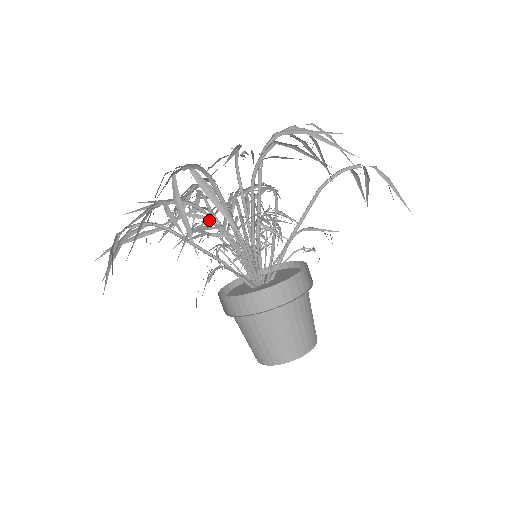
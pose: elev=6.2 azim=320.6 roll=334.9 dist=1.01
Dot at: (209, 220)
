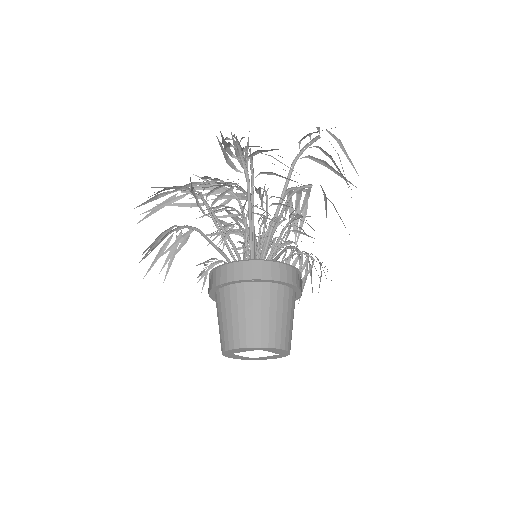
Dot at: occluded
